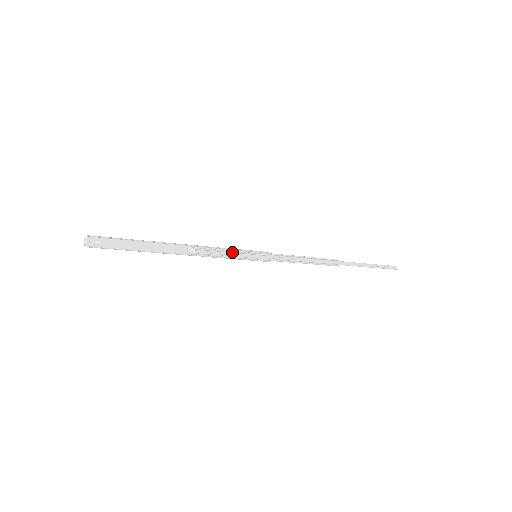
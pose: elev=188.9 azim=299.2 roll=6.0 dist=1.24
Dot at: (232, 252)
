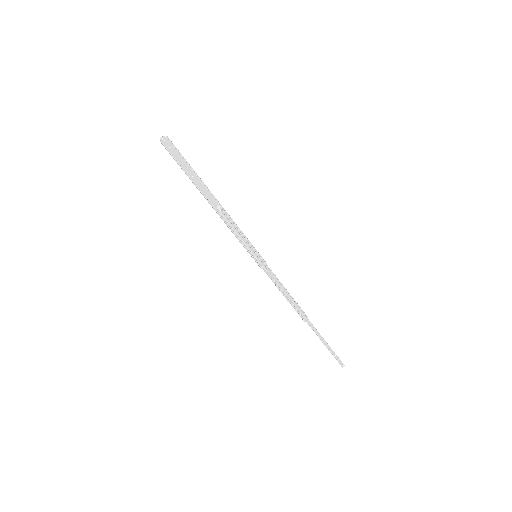
Dot at: (243, 237)
